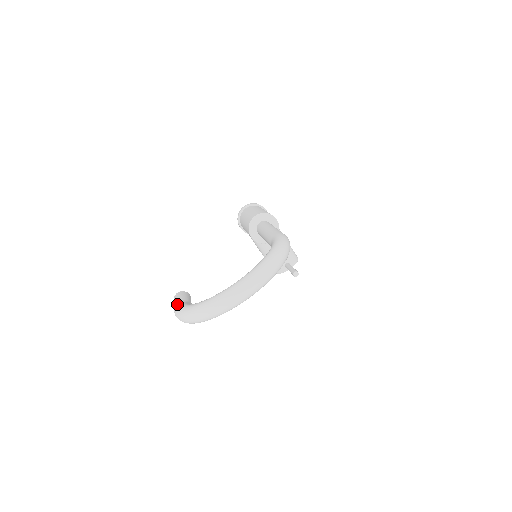
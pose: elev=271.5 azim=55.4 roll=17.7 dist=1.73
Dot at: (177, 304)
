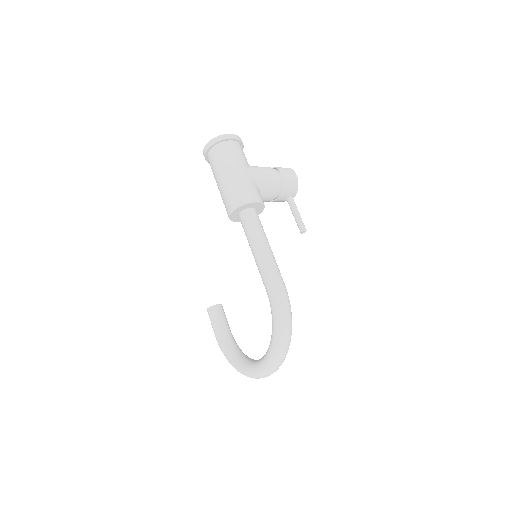
Dot at: (217, 340)
